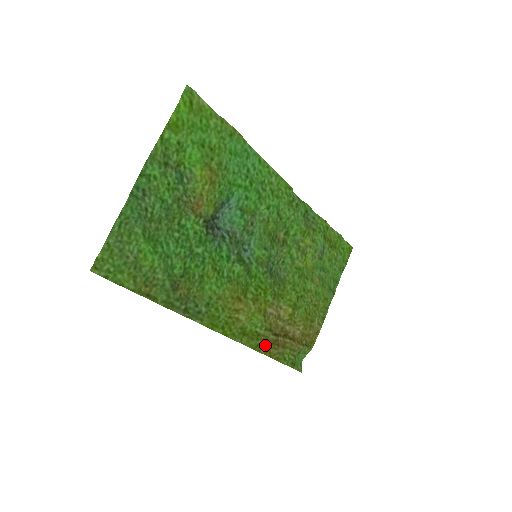
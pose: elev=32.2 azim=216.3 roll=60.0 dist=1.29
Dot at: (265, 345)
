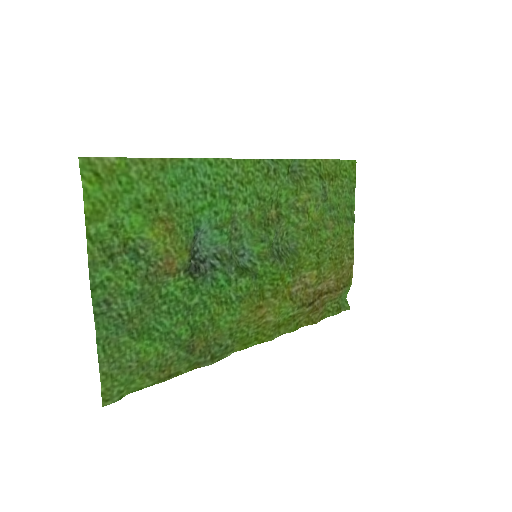
Dot at: (304, 318)
